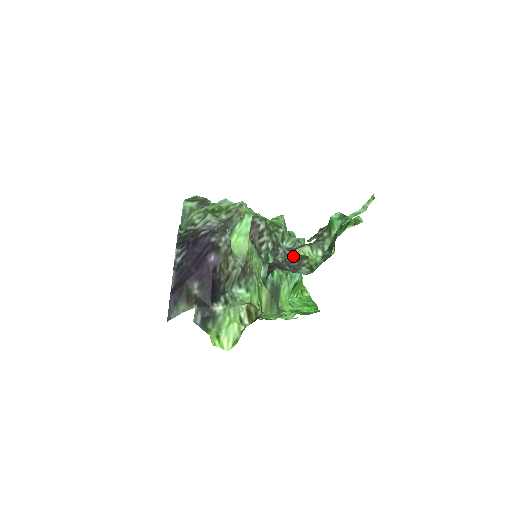
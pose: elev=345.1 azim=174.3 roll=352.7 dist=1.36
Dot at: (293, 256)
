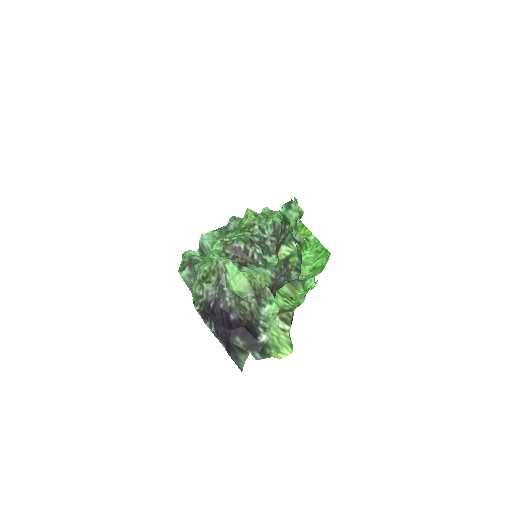
Dot at: (279, 264)
